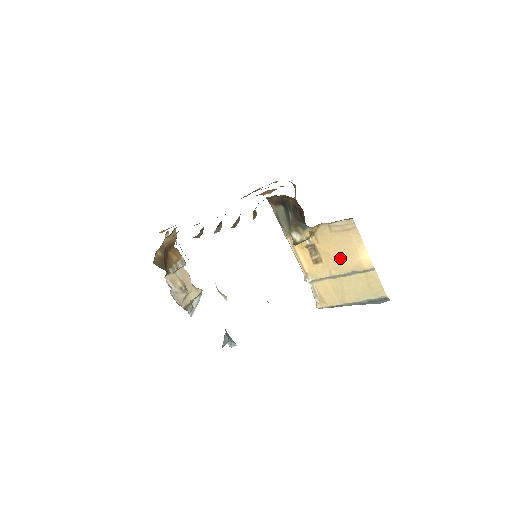
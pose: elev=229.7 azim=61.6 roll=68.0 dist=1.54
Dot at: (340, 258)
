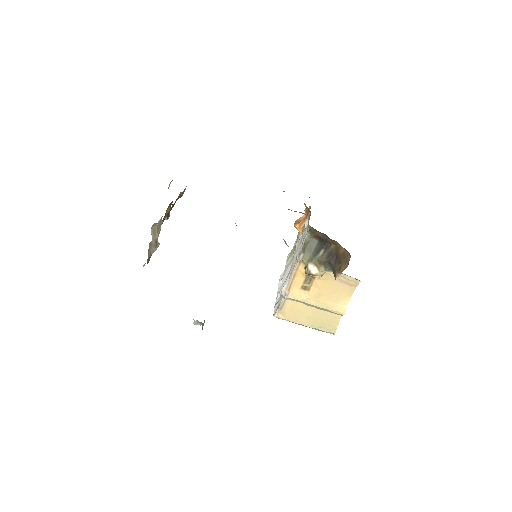
Dot at: (326, 297)
